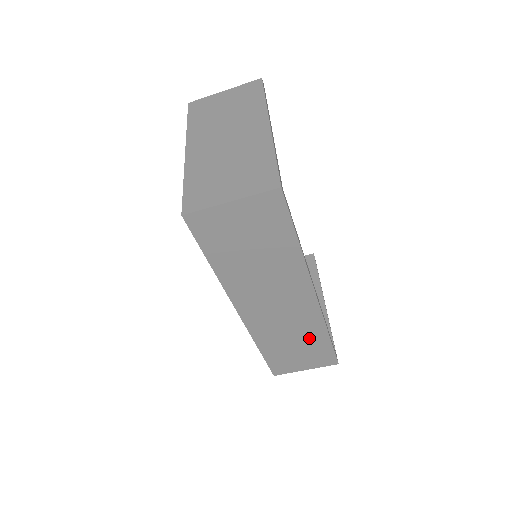
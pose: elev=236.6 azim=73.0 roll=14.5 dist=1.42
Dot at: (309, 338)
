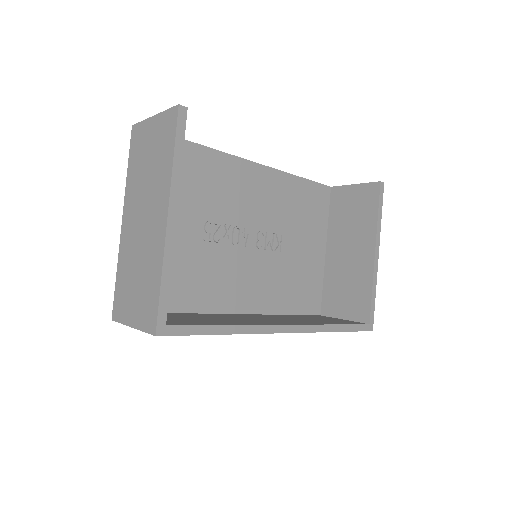
Dot at: occluded
